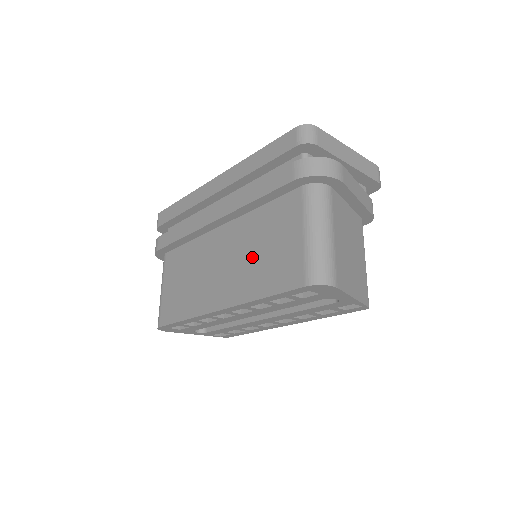
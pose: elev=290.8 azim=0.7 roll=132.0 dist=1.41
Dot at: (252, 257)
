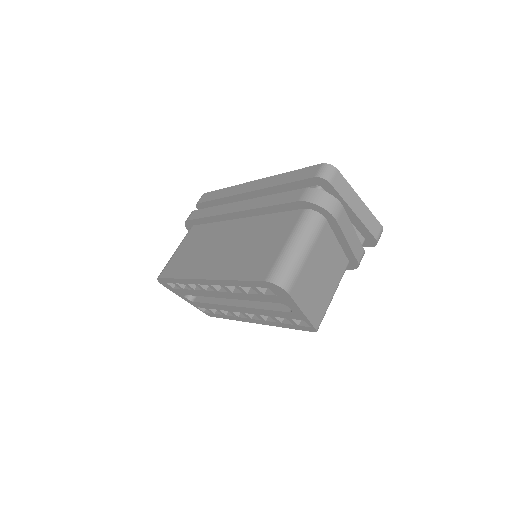
Dot at: (245, 248)
